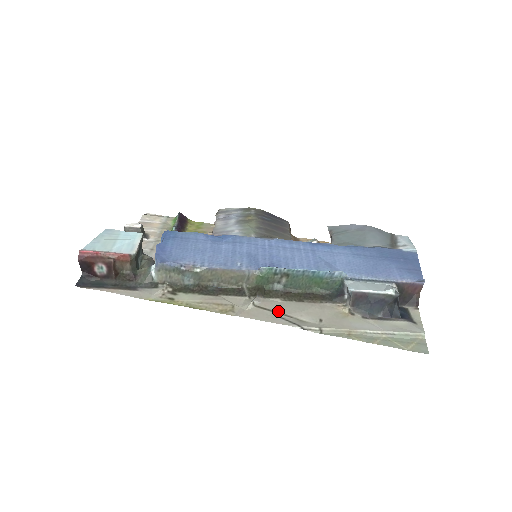
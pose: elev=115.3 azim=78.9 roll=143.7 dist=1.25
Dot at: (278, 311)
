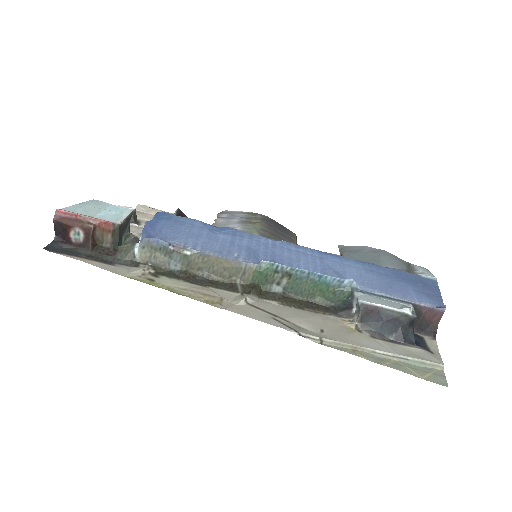
Dot at: (273, 313)
